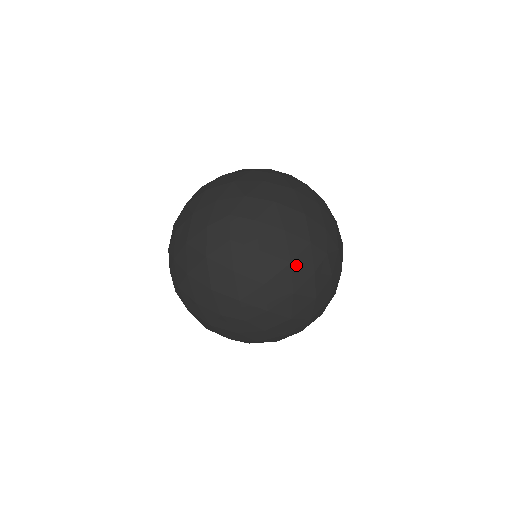
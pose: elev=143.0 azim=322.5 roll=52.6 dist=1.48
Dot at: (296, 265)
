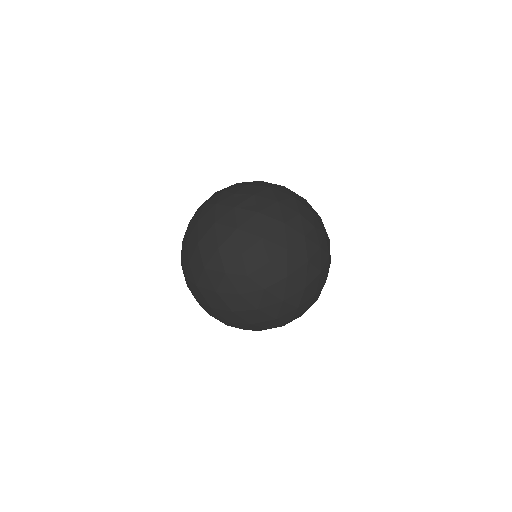
Dot at: (289, 226)
